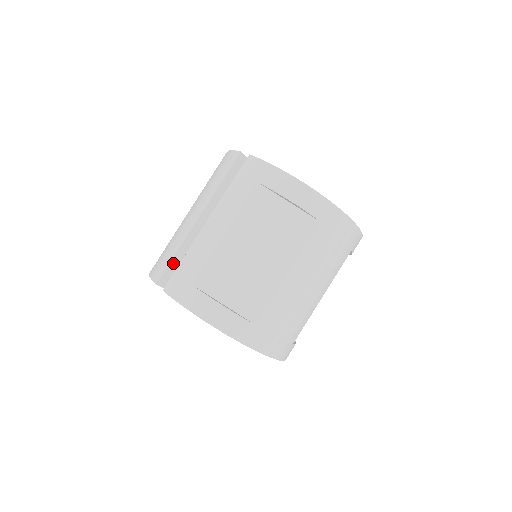
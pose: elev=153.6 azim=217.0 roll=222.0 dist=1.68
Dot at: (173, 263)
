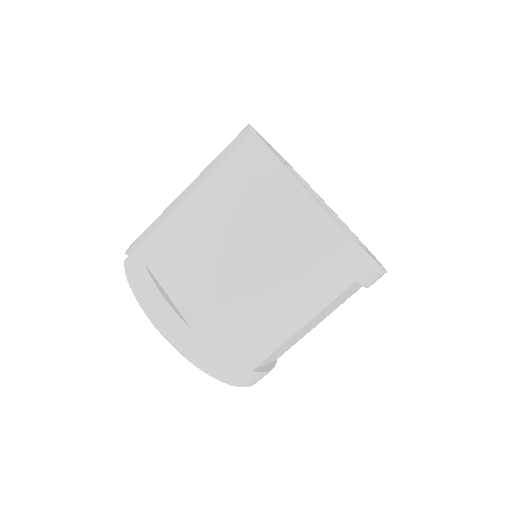
Dot at: (148, 235)
